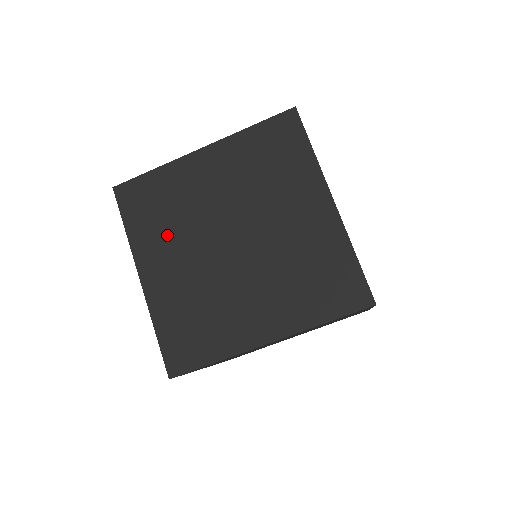
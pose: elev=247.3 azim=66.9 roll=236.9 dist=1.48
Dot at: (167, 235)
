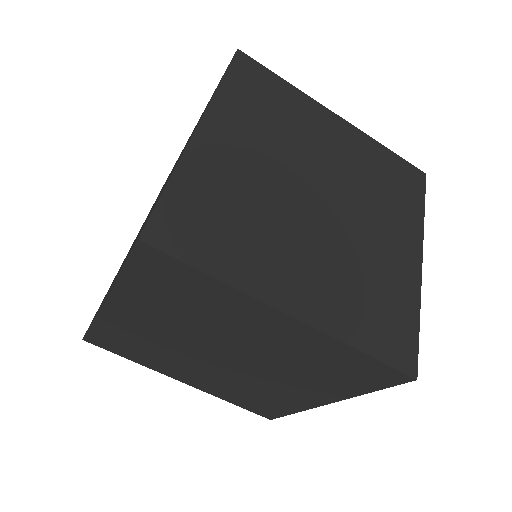
Dot at: (166, 360)
